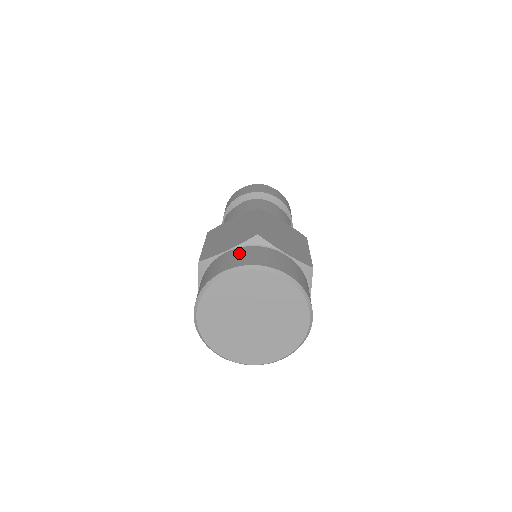
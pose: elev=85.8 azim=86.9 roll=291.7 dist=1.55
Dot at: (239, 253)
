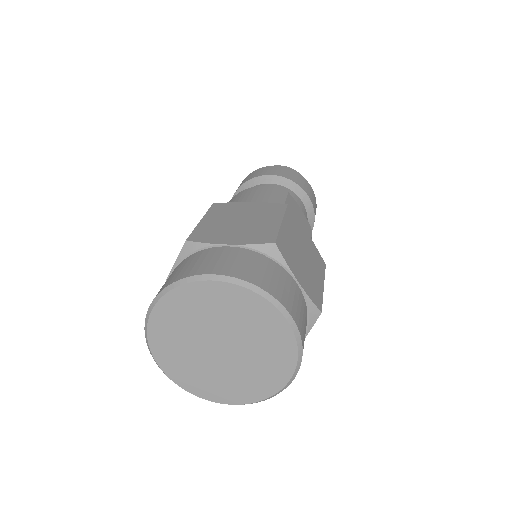
Dot at: (170, 275)
